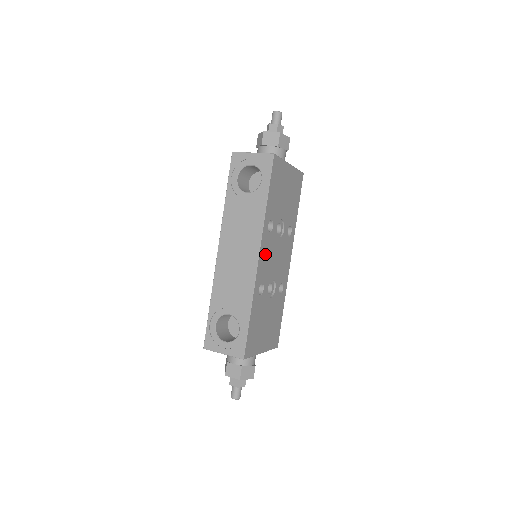
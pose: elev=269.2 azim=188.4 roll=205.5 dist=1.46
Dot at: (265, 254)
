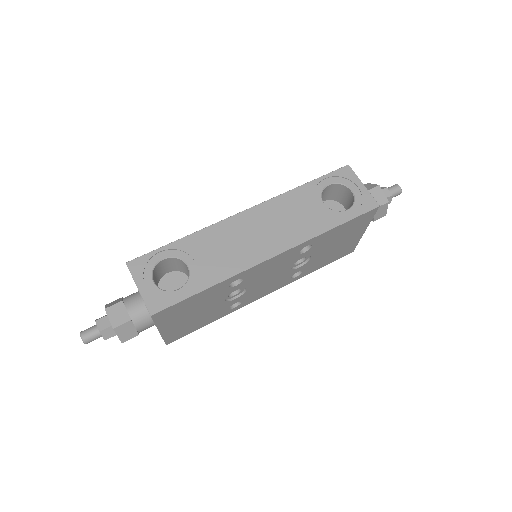
Dot at: (276, 262)
